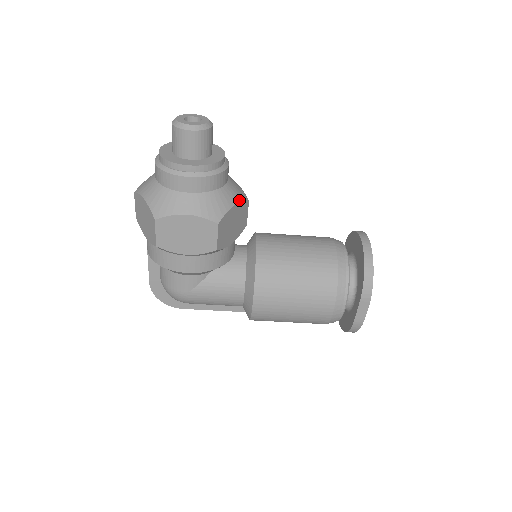
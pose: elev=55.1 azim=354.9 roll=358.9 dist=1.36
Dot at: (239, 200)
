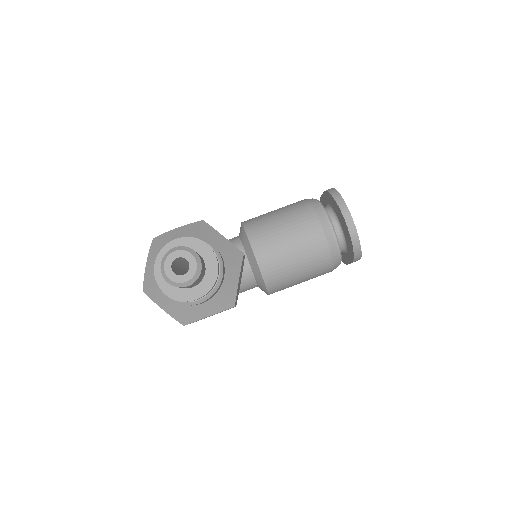
Dot at: (239, 270)
